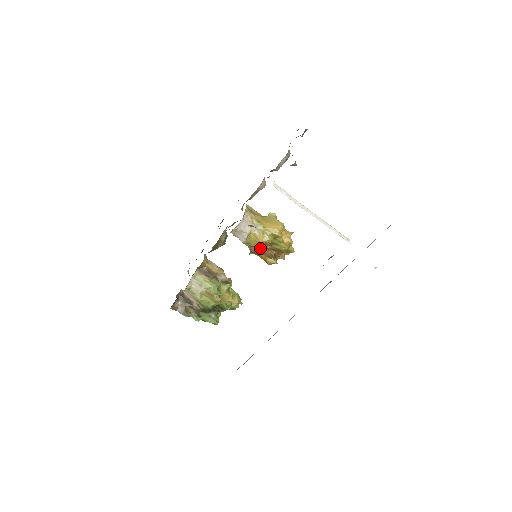
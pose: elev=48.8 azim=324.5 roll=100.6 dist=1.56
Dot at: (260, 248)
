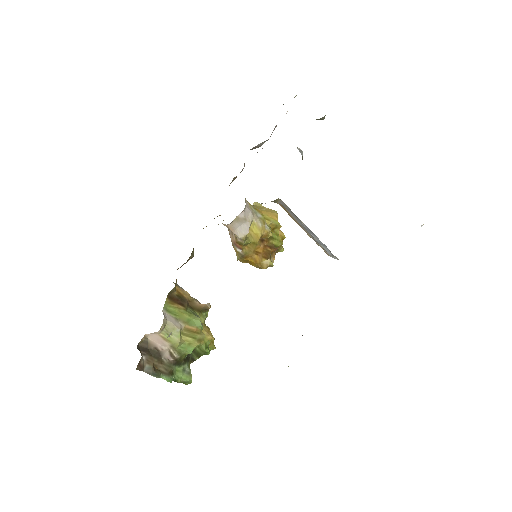
Dot at: (257, 245)
